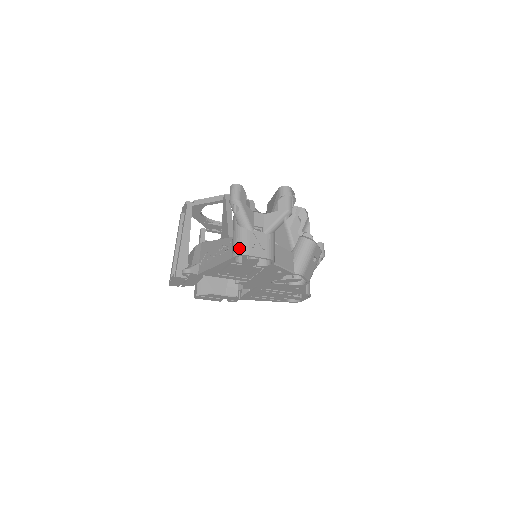
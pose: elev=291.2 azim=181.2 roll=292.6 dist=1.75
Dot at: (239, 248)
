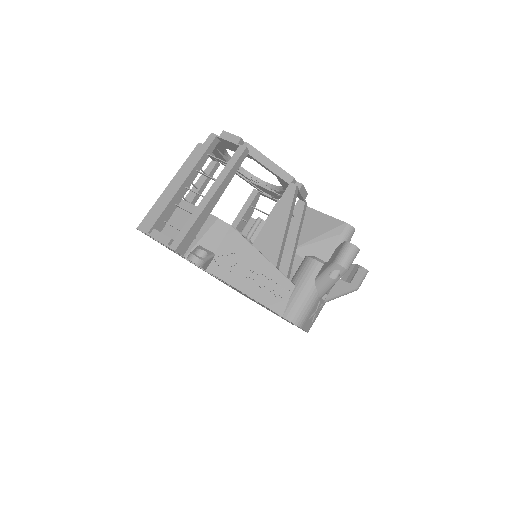
Dot at: (299, 315)
